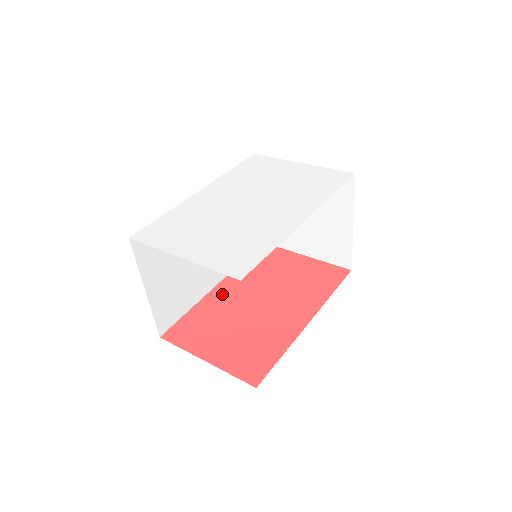
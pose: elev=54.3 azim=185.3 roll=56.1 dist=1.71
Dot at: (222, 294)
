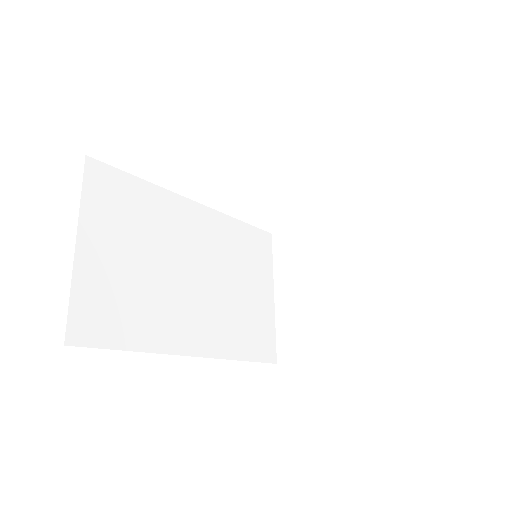
Dot at: occluded
